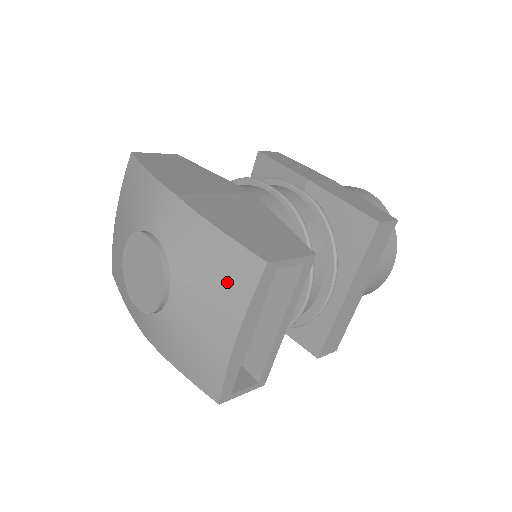
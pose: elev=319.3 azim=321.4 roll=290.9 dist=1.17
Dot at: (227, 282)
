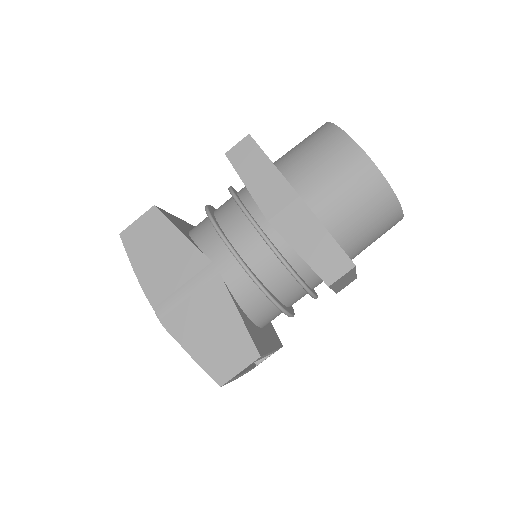
Dot at: occluded
